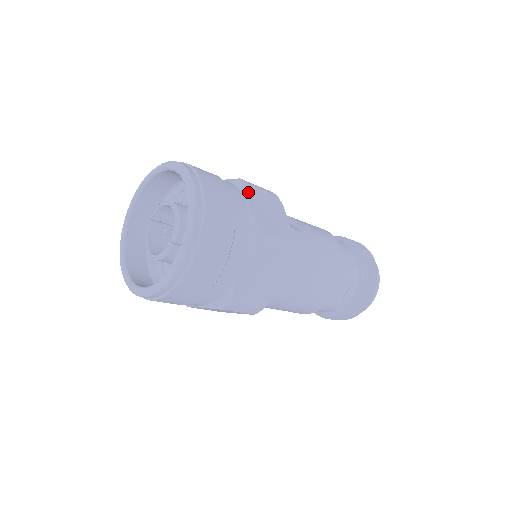
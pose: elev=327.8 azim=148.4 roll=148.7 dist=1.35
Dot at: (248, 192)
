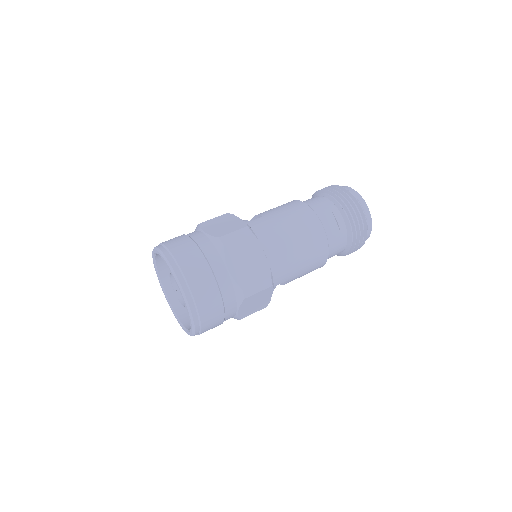
Dot at: (202, 227)
